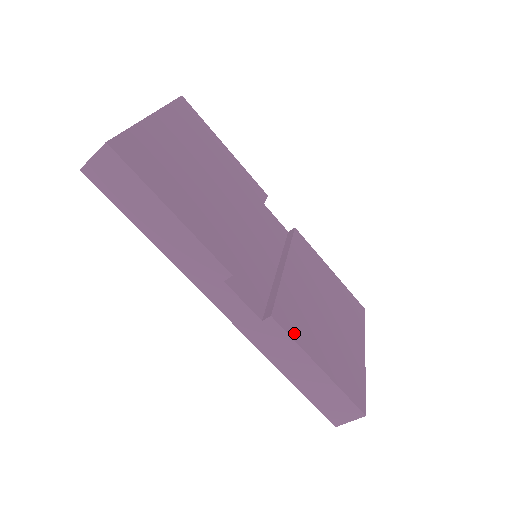
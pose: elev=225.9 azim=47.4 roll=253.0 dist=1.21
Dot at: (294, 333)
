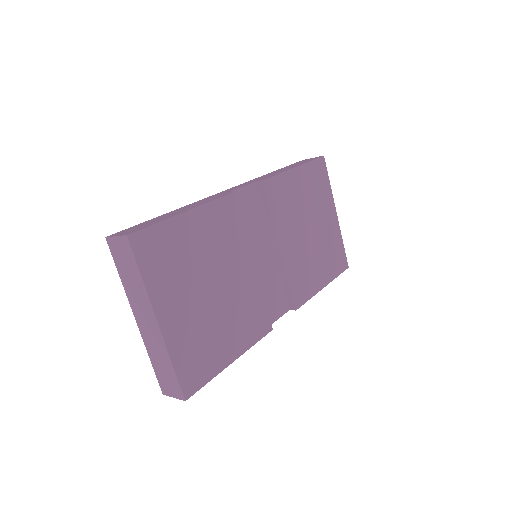
Dot at: (307, 294)
